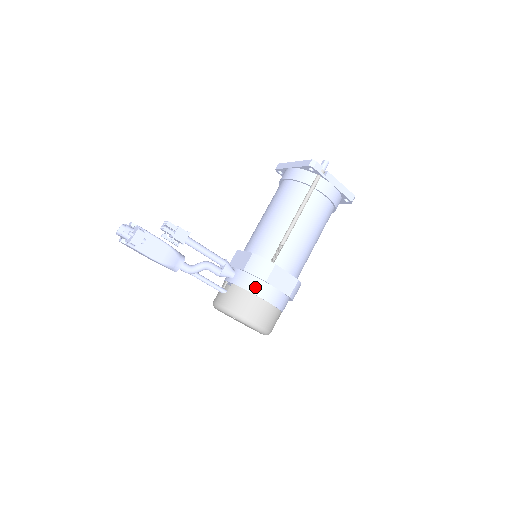
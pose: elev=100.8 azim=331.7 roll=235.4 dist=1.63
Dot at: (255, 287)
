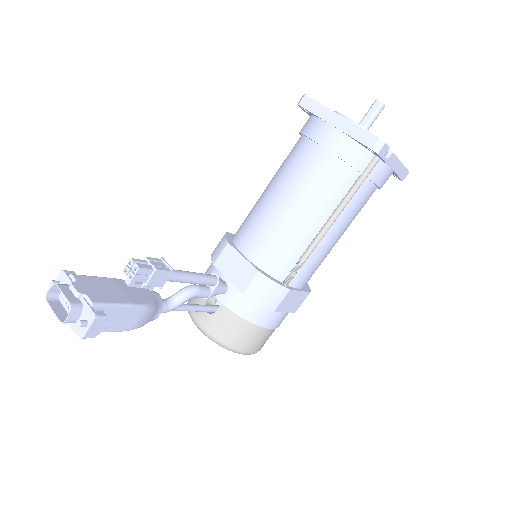
Dot at: (257, 316)
